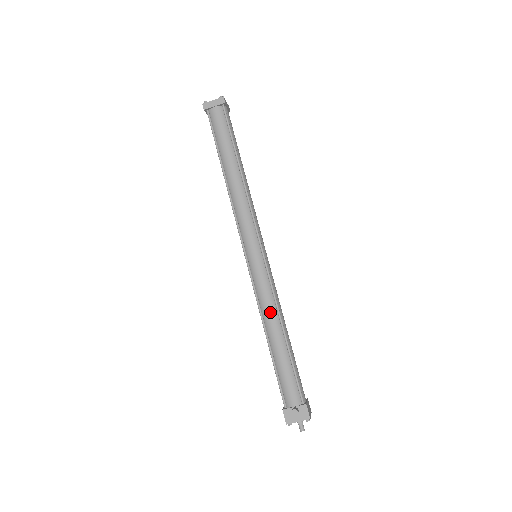
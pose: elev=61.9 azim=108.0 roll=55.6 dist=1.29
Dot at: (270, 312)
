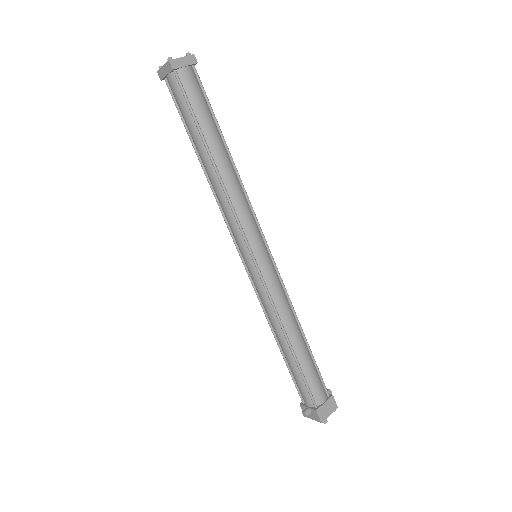
Dot at: (272, 321)
